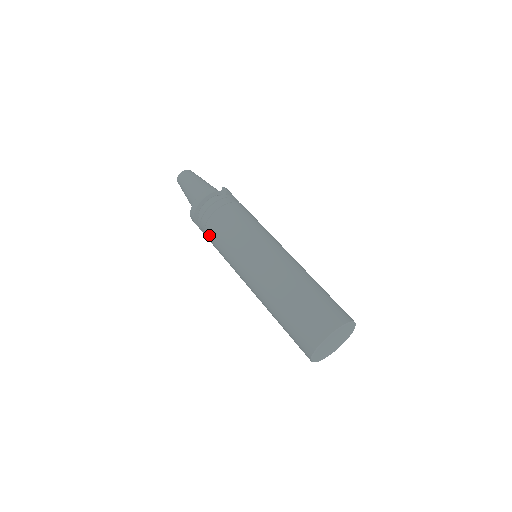
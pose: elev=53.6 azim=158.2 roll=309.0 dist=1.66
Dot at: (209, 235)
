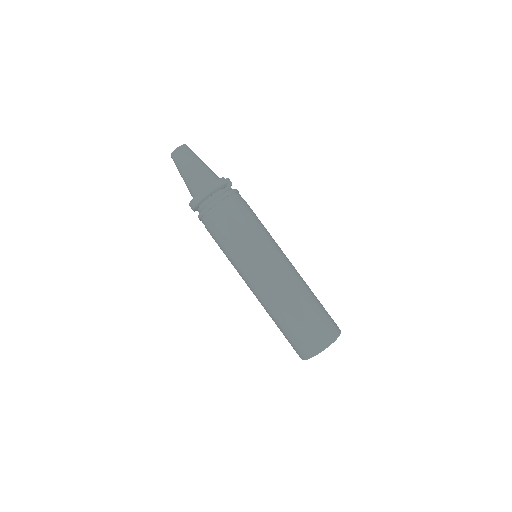
Dot at: (217, 227)
